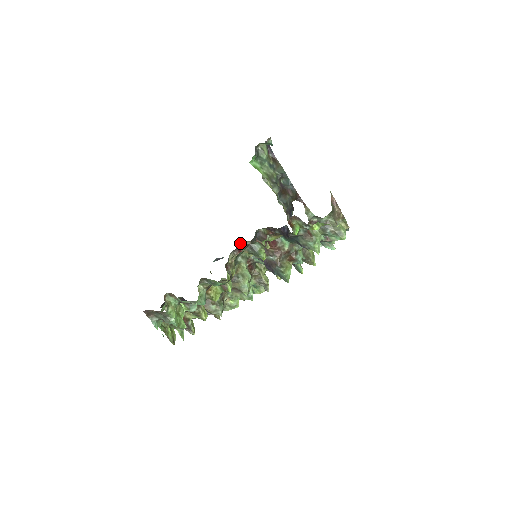
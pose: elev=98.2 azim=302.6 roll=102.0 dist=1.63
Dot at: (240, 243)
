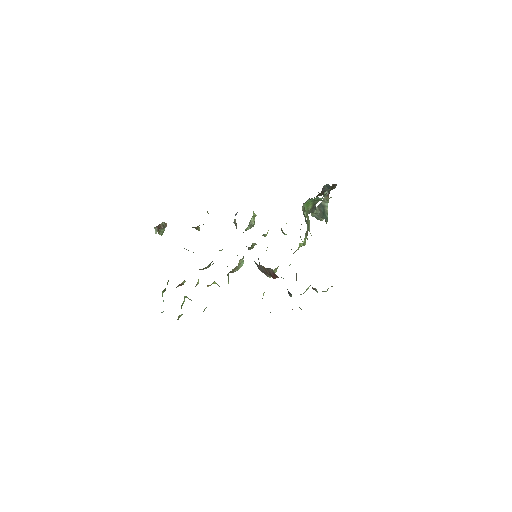
Dot at: occluded
